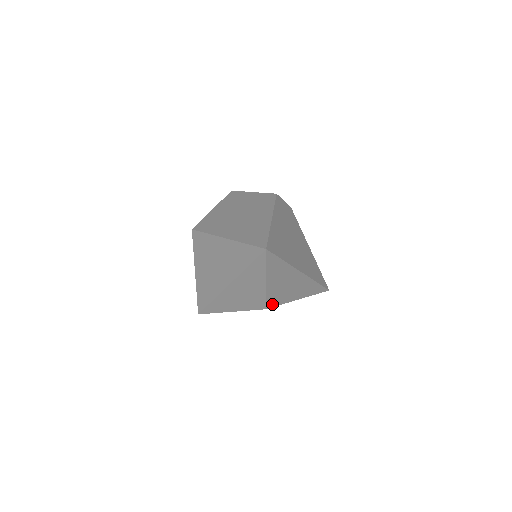
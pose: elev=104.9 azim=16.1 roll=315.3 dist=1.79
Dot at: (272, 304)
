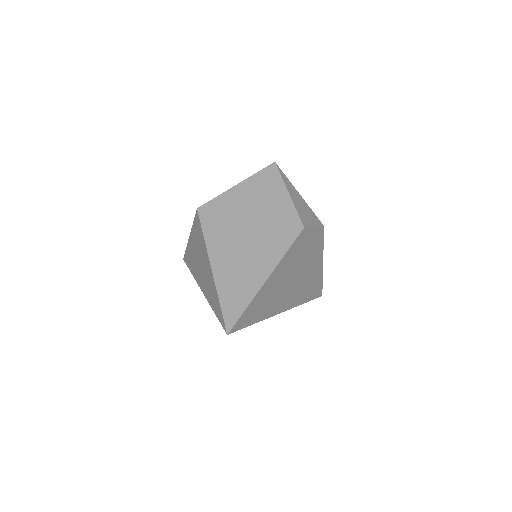
Dot at: occluded
